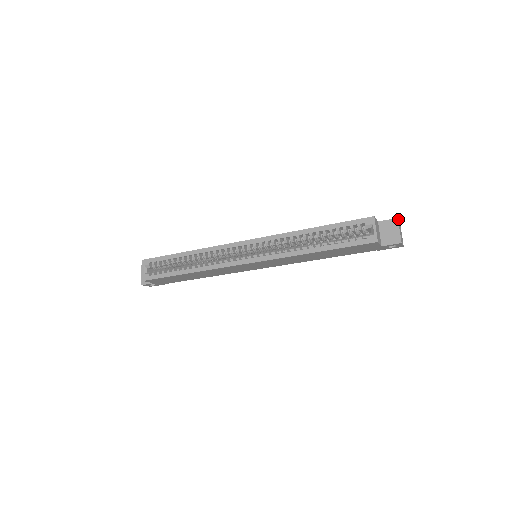
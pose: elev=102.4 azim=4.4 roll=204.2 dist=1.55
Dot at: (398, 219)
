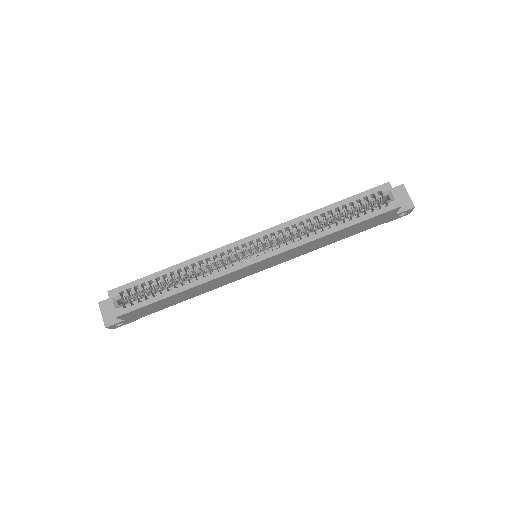
Dot at: (402, 186)
